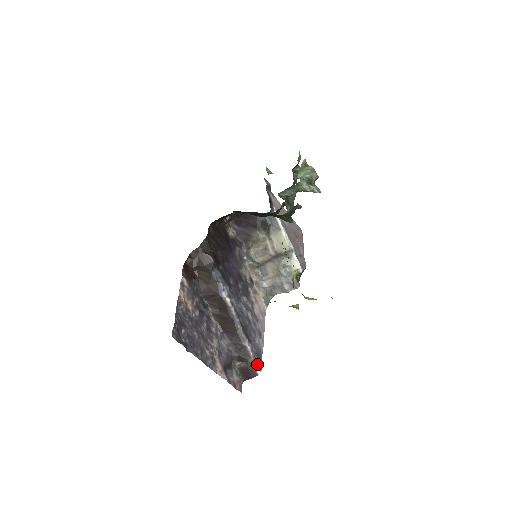
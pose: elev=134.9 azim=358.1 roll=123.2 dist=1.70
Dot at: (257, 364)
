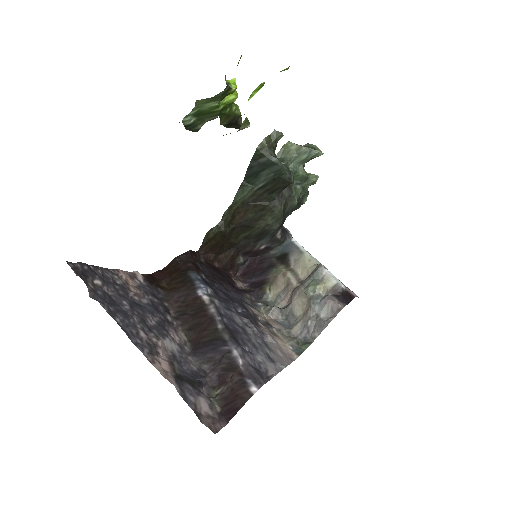
Dot at: (251, 377)
